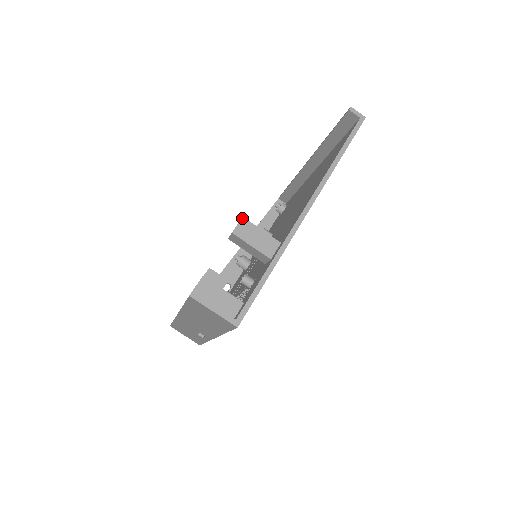
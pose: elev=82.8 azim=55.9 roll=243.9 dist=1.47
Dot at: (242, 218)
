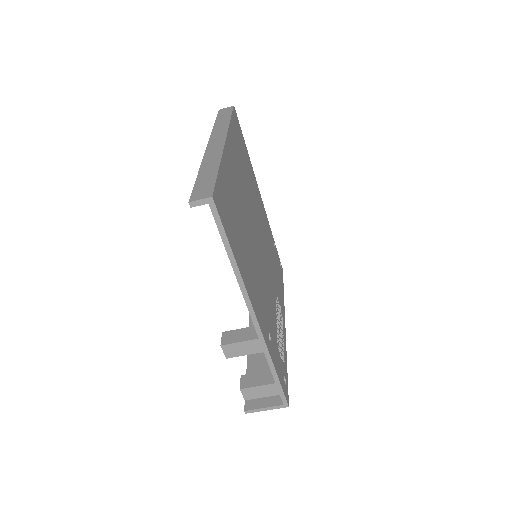
Dot at: (221, 347)
